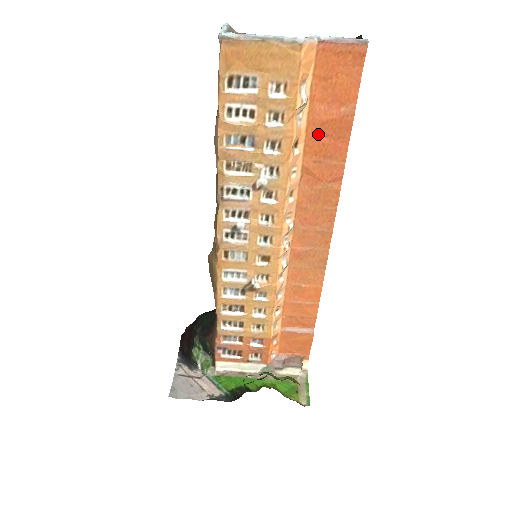
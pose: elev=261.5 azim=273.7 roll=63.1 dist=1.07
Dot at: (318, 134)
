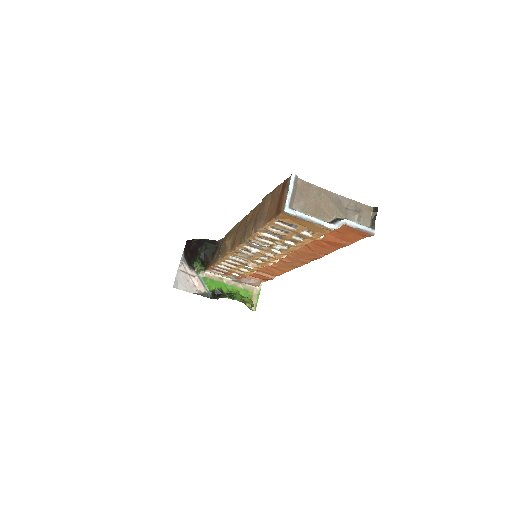
Dot at: (323, 241)
